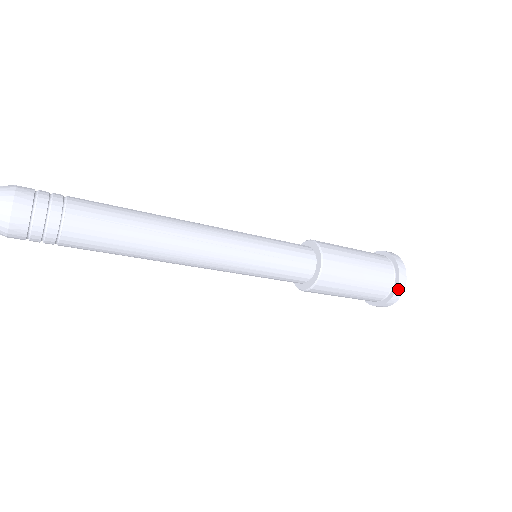
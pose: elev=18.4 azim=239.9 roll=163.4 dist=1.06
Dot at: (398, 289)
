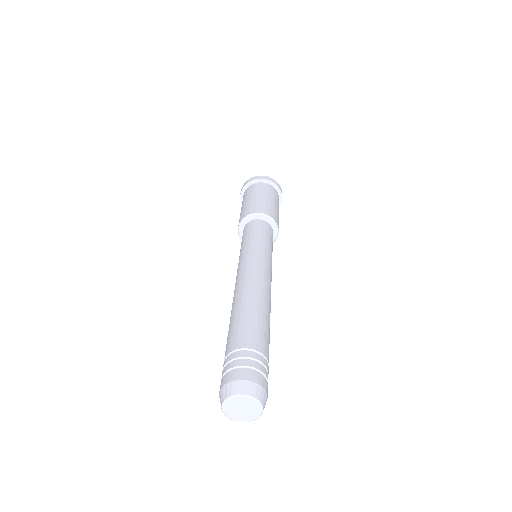
Dot at: occluded
